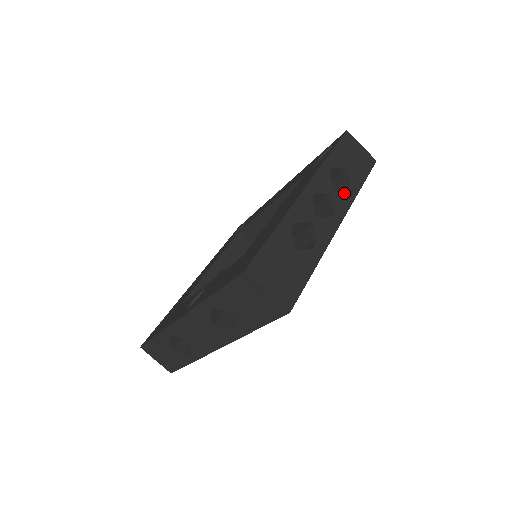
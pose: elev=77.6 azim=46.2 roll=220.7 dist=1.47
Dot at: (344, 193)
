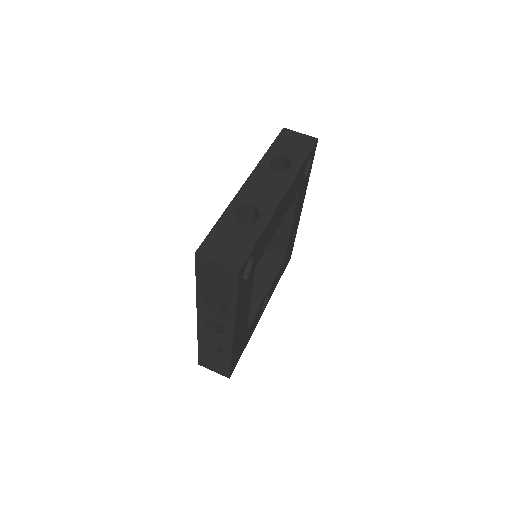
Dot at: occluded
